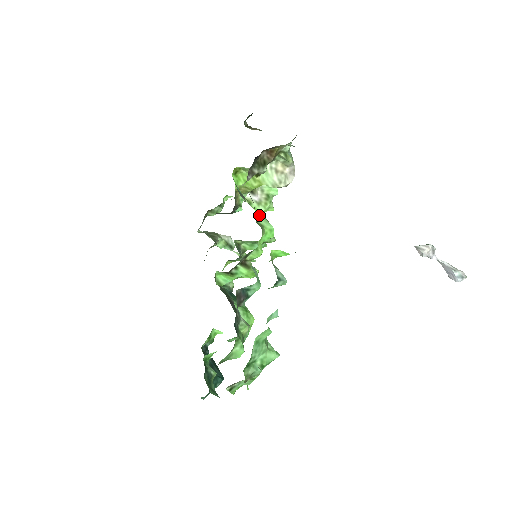
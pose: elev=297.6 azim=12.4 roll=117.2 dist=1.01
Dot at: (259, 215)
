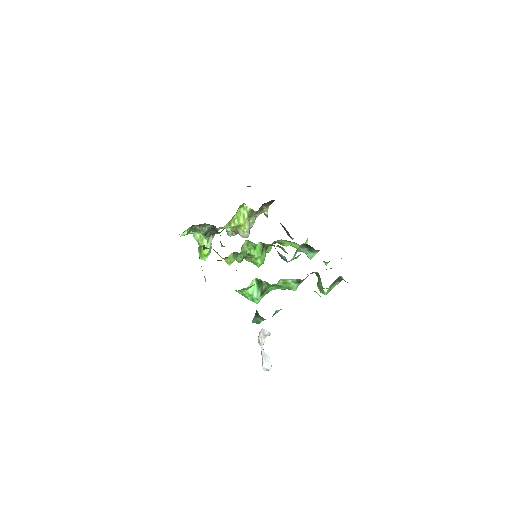
Dot at: occluded
